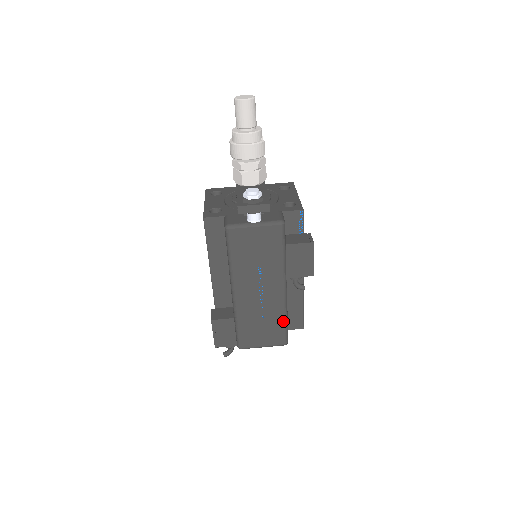
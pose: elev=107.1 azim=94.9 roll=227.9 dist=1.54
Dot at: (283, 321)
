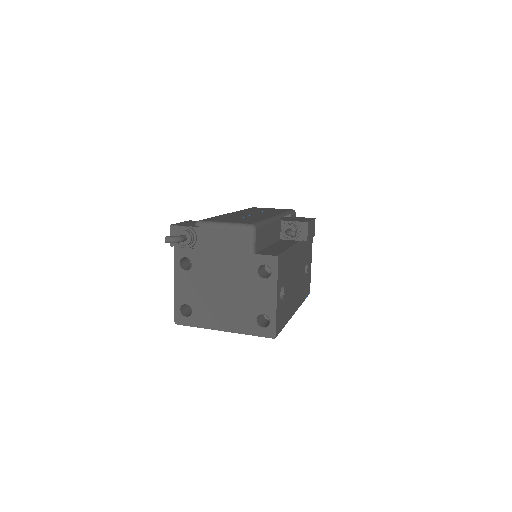
Dot at: (262, 220)
